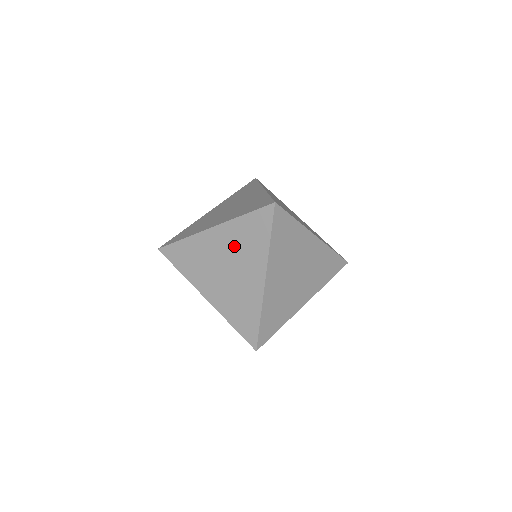
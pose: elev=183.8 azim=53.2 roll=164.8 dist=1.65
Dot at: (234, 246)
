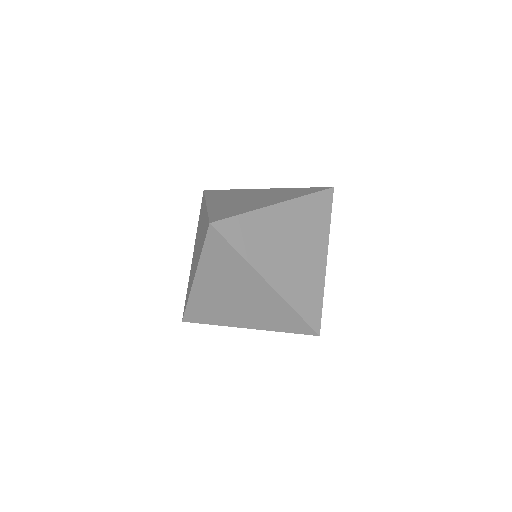
Dot at: occluded
